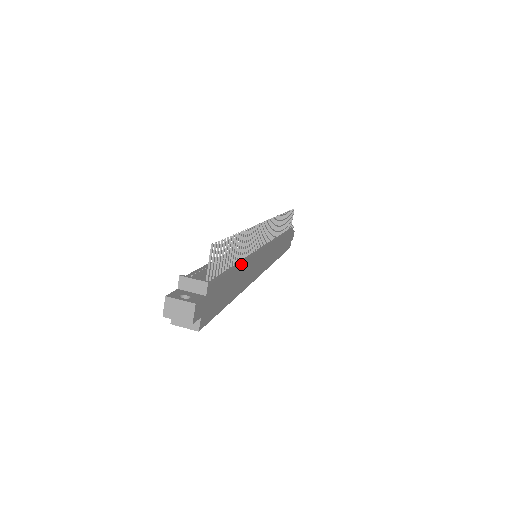
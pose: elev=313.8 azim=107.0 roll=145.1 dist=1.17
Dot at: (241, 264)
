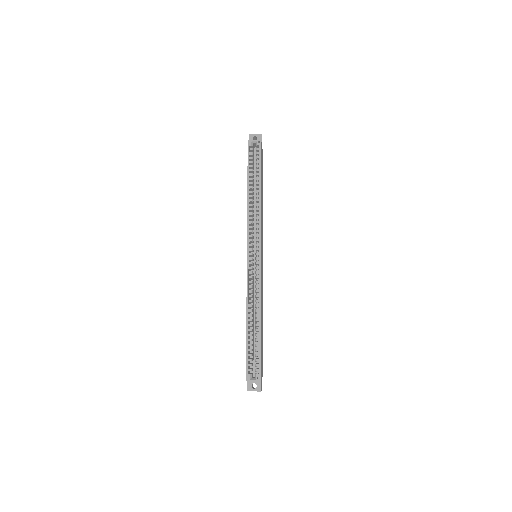
Dot at: occluded
